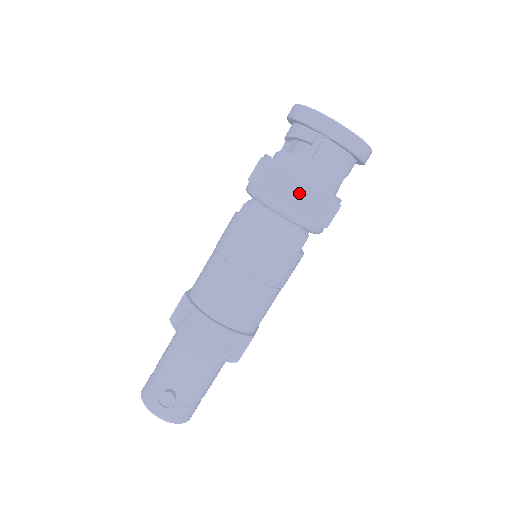
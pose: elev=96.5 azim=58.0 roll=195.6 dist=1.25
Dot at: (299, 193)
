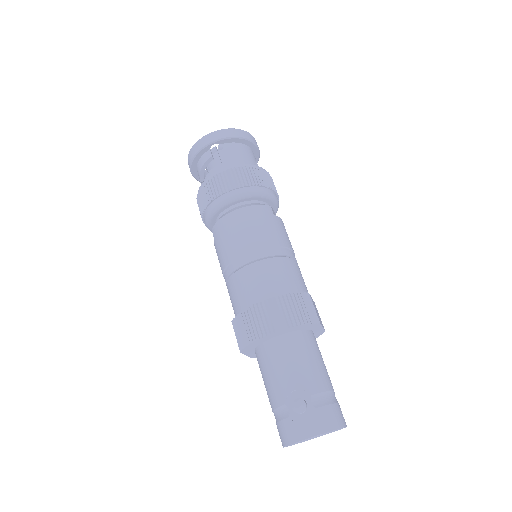
Dot at: (230, 177)
